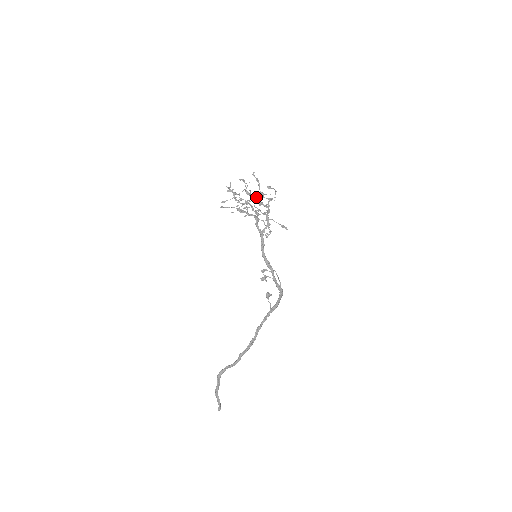
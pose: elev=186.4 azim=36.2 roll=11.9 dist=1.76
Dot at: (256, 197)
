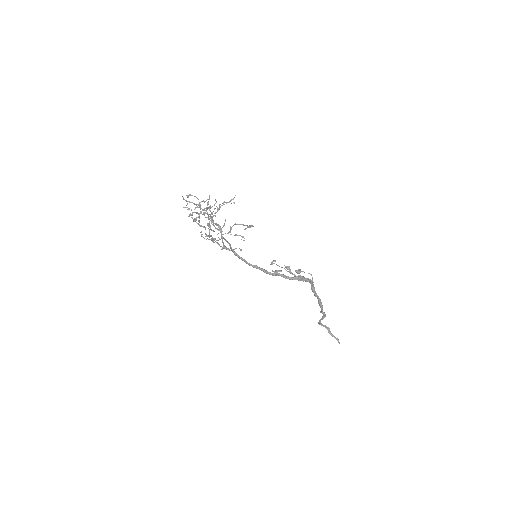
Dot at: (205, 217)
